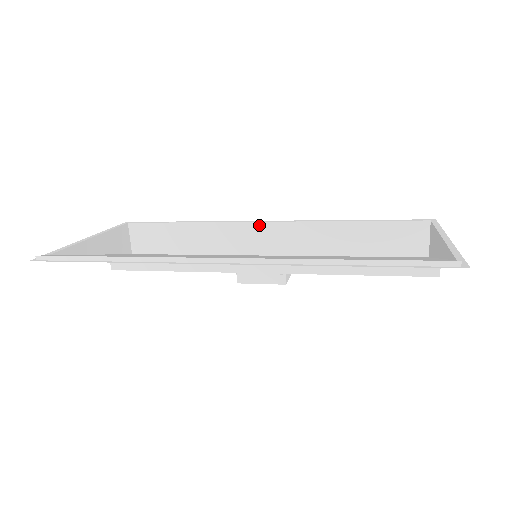
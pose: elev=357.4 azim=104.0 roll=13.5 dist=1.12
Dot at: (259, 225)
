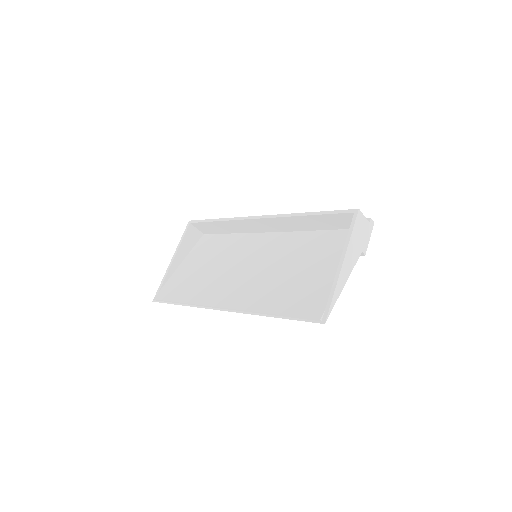
Dot at: (256, 220)
